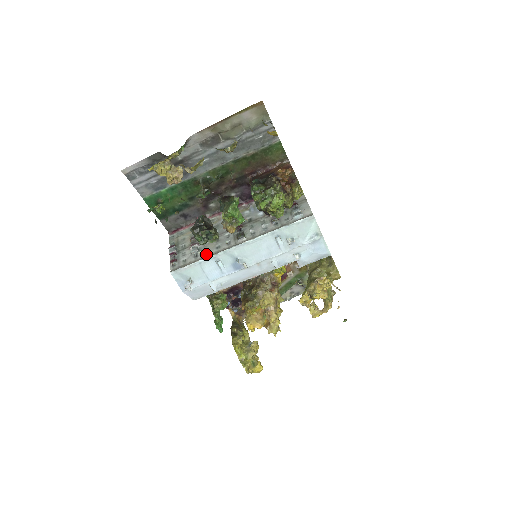
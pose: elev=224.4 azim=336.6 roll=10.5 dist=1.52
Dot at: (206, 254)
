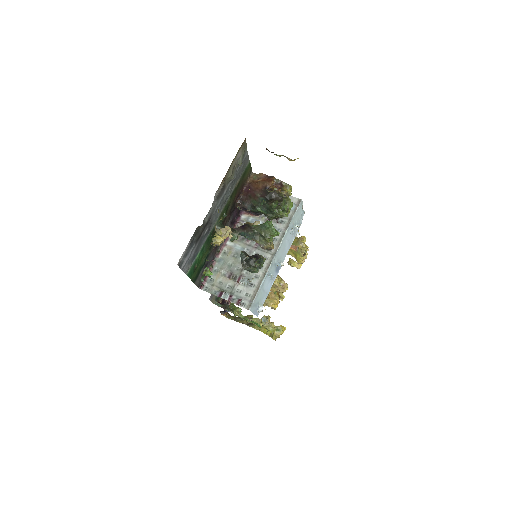
Dot at: (259, 277)
